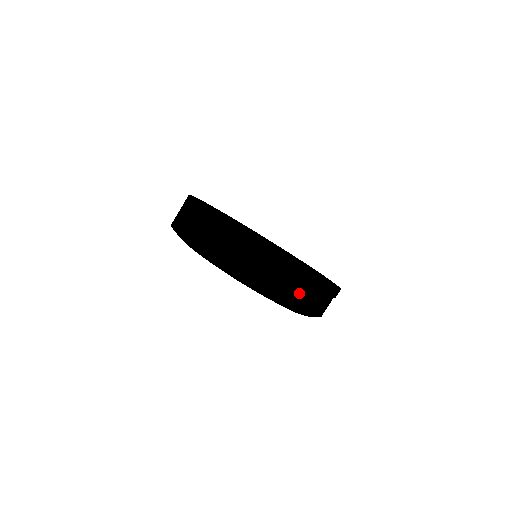
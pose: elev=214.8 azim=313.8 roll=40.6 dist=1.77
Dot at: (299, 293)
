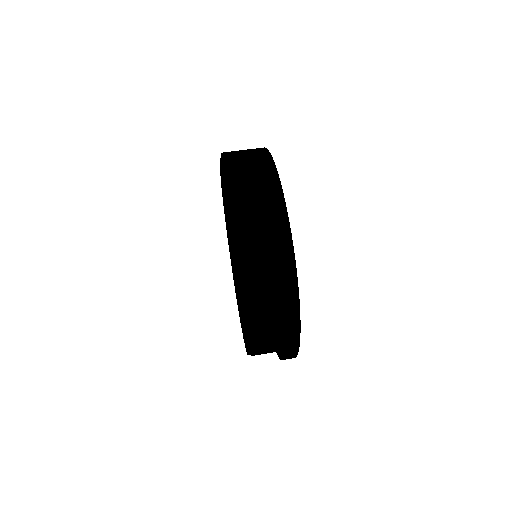
Dot at: (274, 344)
